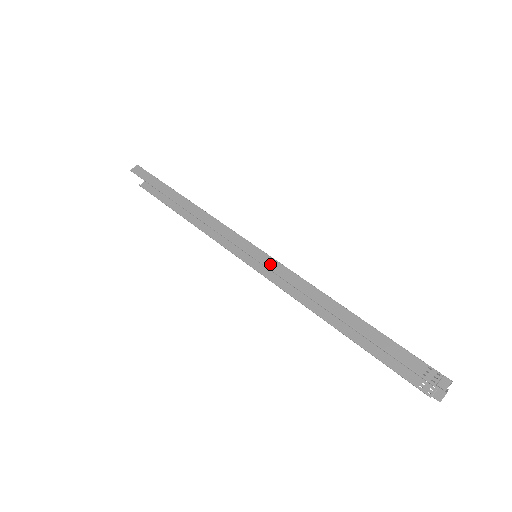
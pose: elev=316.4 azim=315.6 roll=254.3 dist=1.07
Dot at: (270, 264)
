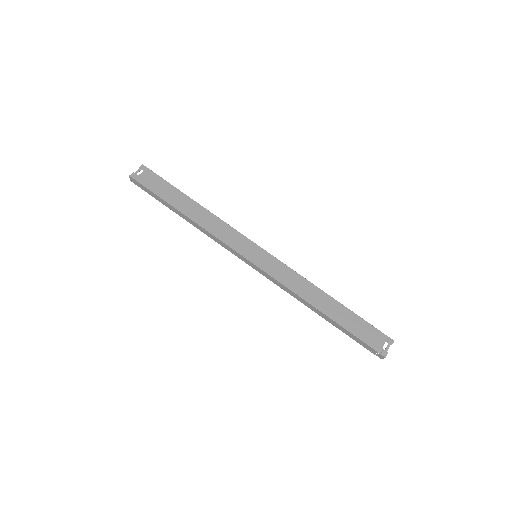
Dot at: (266, 276)
